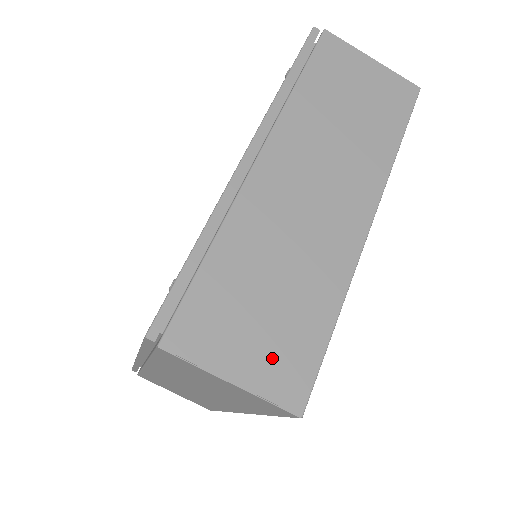
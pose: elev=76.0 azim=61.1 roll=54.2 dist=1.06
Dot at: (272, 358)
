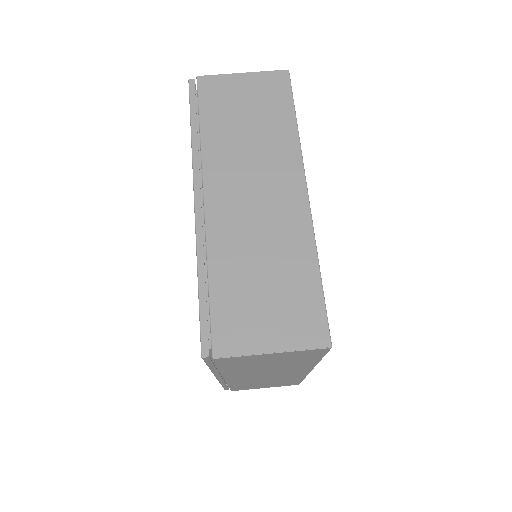
Dot at: (290, 322)
